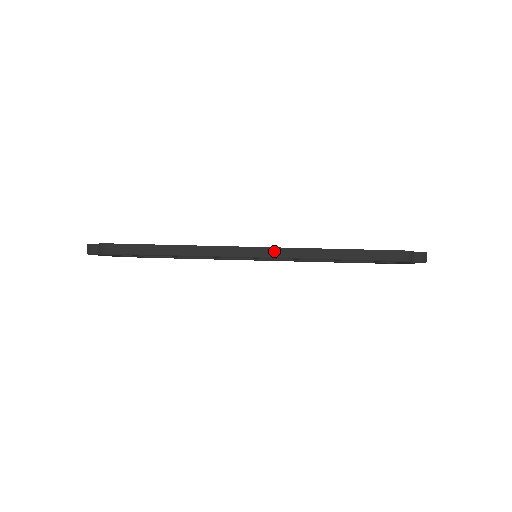
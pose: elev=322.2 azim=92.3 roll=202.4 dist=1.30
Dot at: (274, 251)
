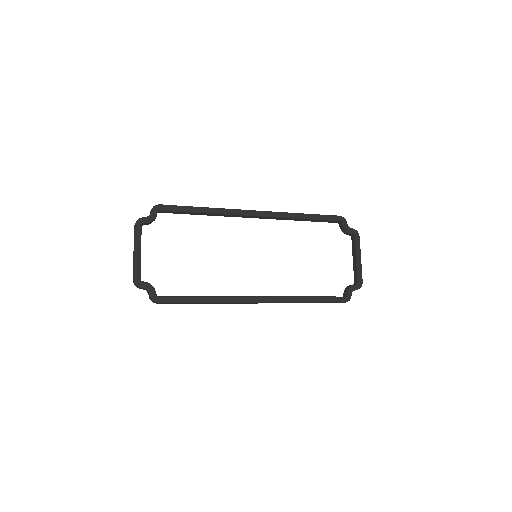
Dot at: occluded
